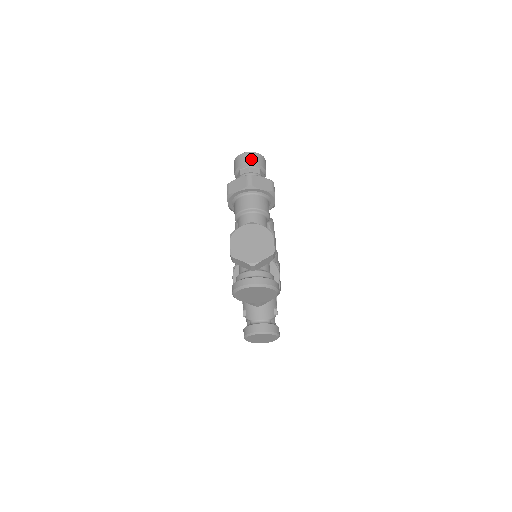
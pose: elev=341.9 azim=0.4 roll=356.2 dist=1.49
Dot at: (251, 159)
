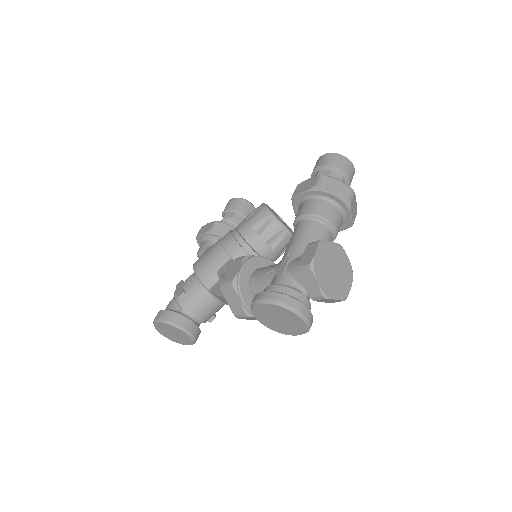
Dot at: (350, 171)
